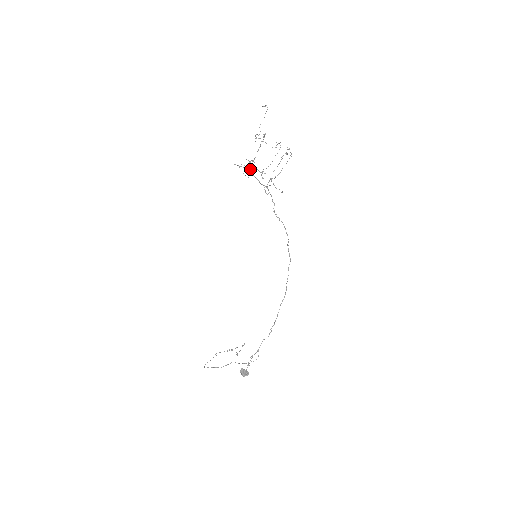
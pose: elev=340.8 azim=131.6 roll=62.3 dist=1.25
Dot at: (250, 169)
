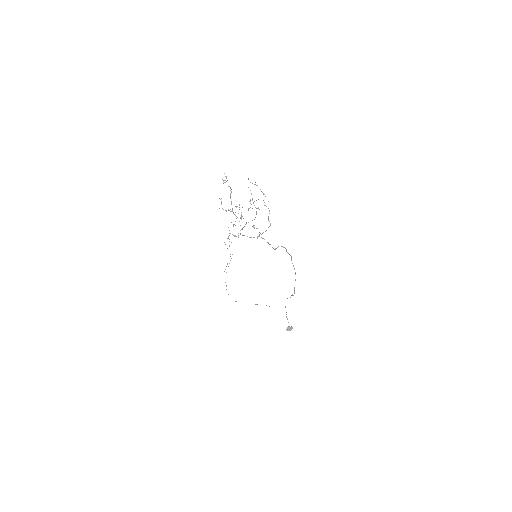
Dot at: (233, 226)
